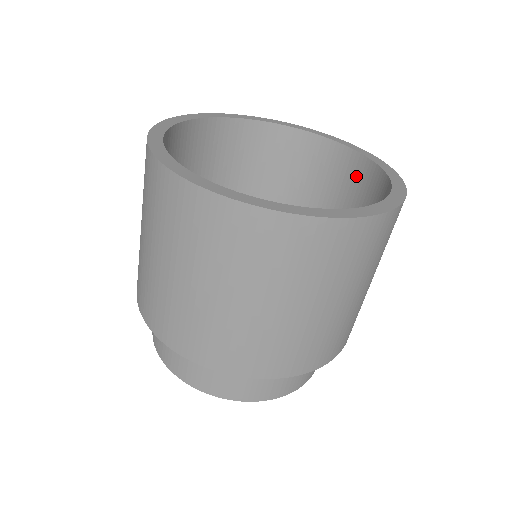
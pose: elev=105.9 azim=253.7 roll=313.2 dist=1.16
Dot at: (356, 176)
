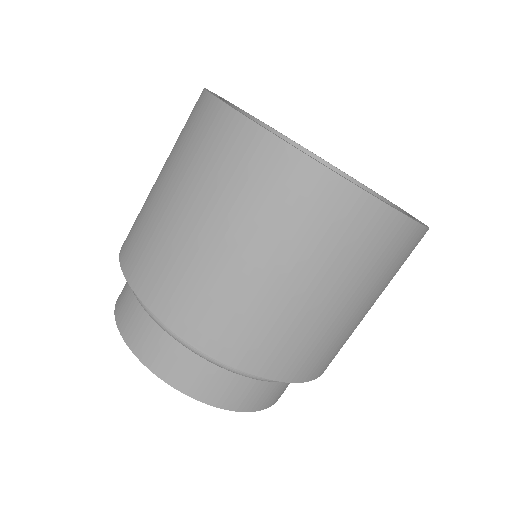
Dot at: occluded
